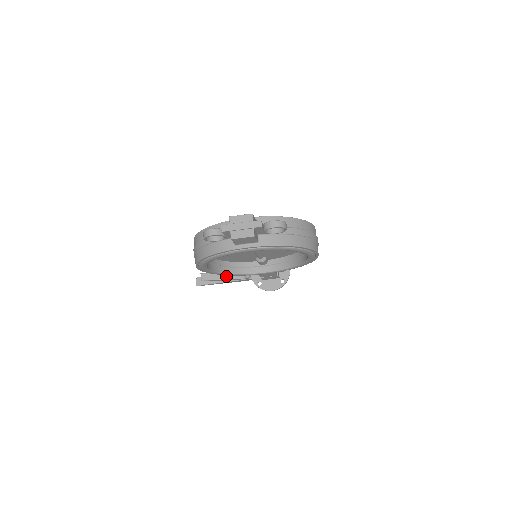
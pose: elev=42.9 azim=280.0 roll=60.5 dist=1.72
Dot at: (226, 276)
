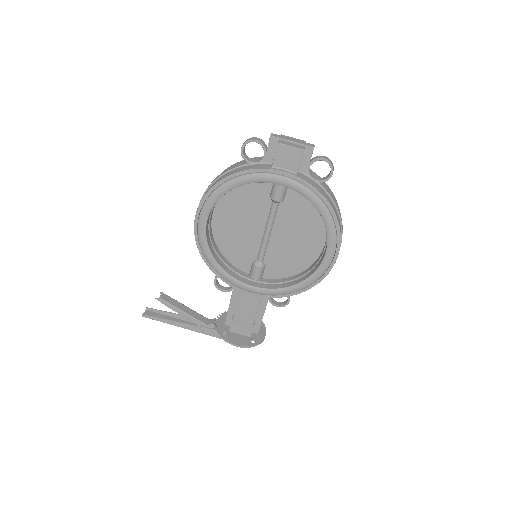
Dot at: (188, 311)
